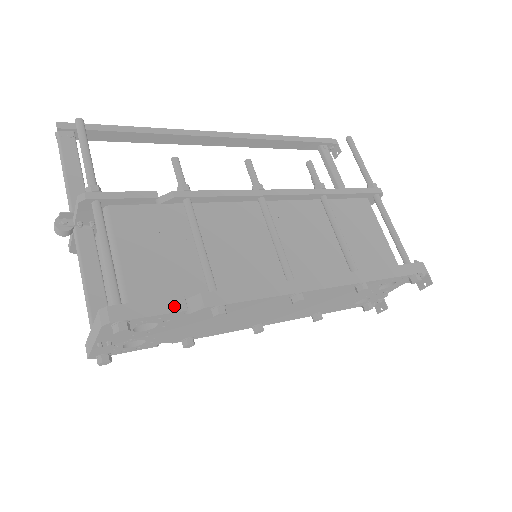
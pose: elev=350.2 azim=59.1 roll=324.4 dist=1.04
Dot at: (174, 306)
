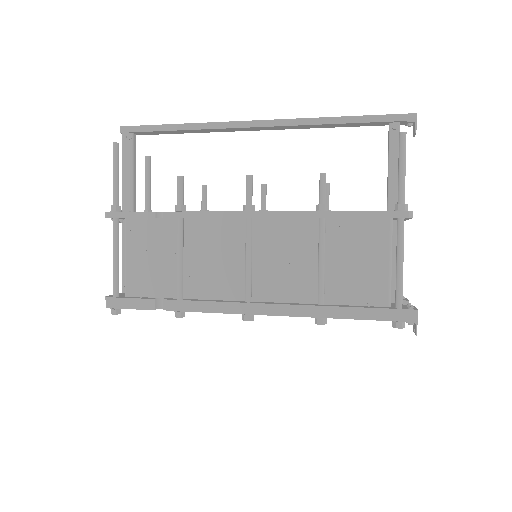
Dot at: (147, 305)
